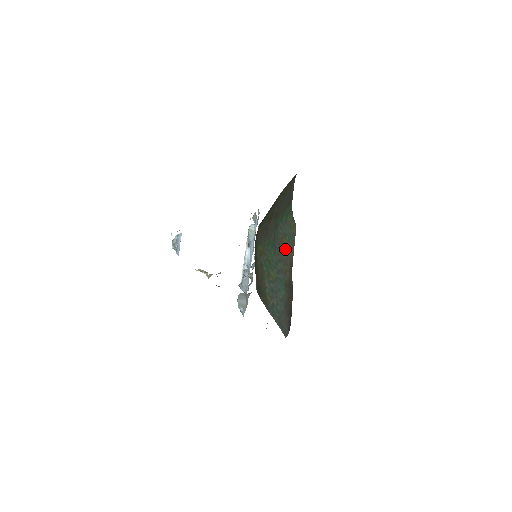
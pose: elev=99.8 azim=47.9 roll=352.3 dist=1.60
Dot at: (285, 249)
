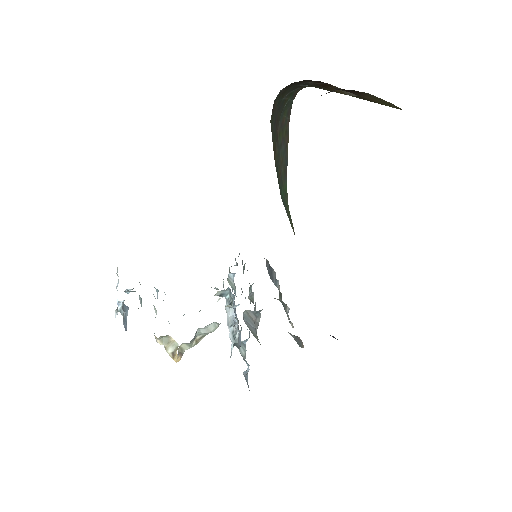
Dot at: occluded
